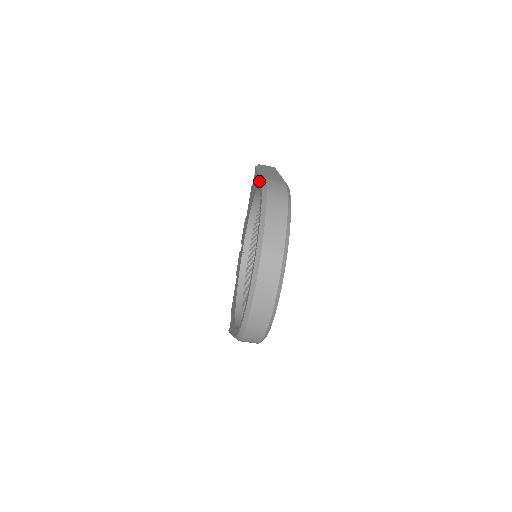
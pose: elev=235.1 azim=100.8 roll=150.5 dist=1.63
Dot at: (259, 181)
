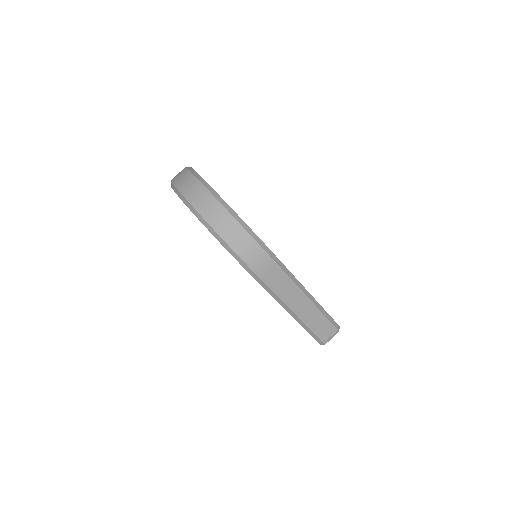
Dot at: occluded
